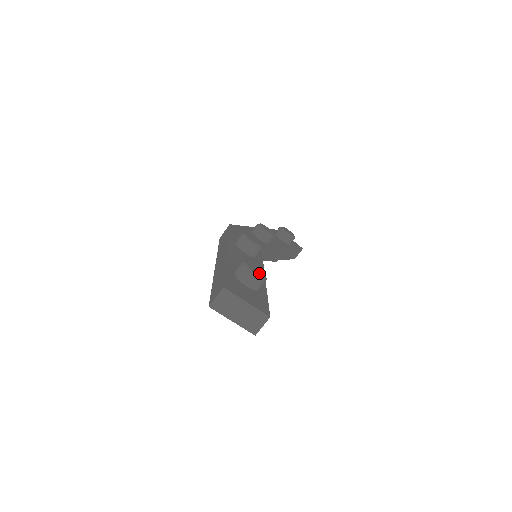
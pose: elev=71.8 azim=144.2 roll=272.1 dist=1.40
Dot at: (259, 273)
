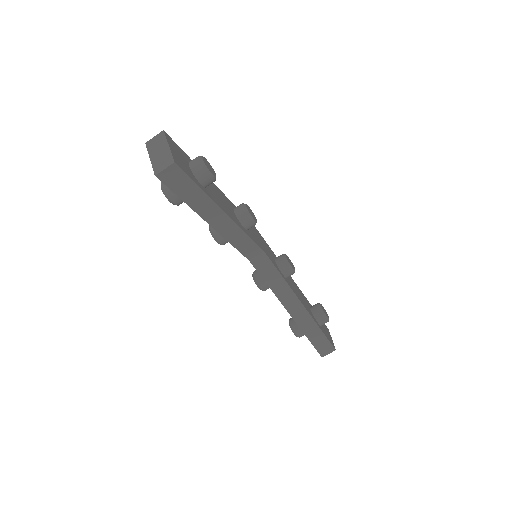
Dot at: (207, 165)
